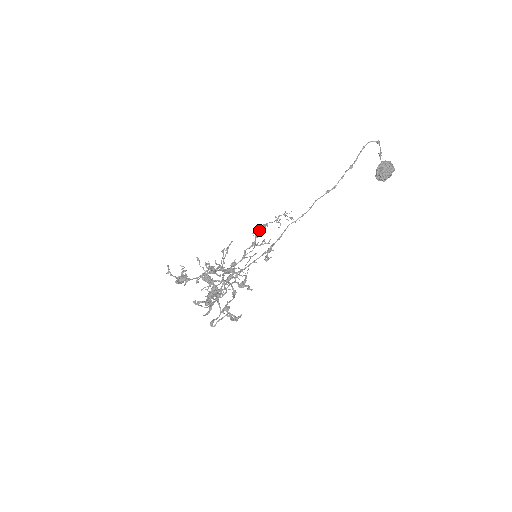
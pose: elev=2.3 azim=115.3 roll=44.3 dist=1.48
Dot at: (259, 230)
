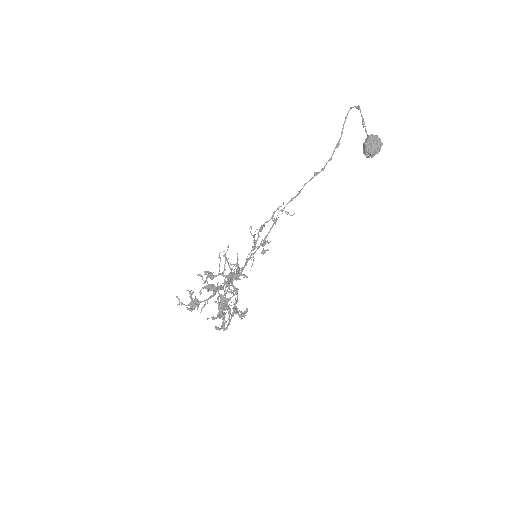
Dot at: (258, 234)
